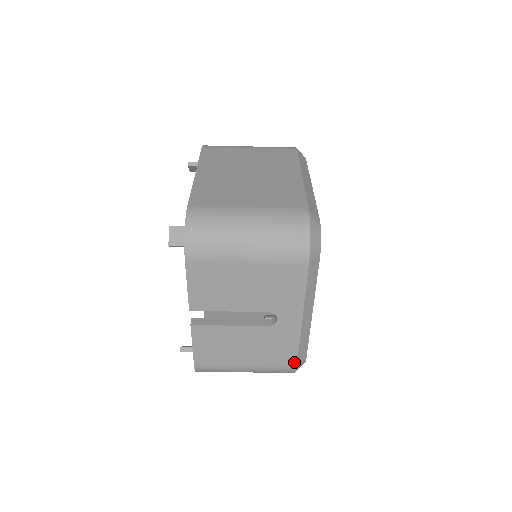
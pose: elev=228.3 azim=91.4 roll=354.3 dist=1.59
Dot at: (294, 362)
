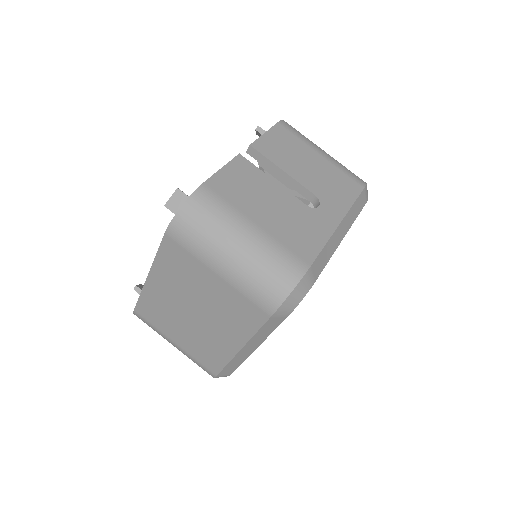
Dot at: (310, 260)
